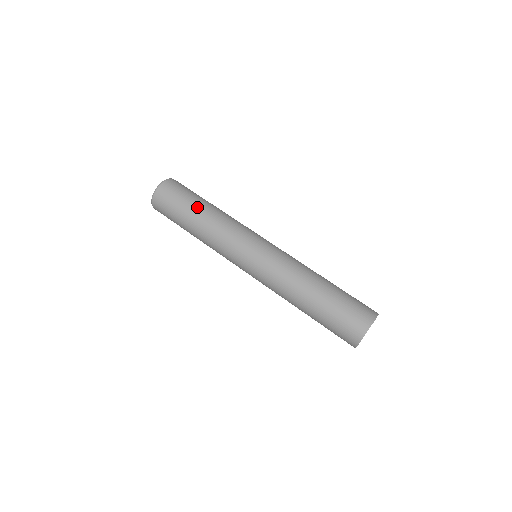
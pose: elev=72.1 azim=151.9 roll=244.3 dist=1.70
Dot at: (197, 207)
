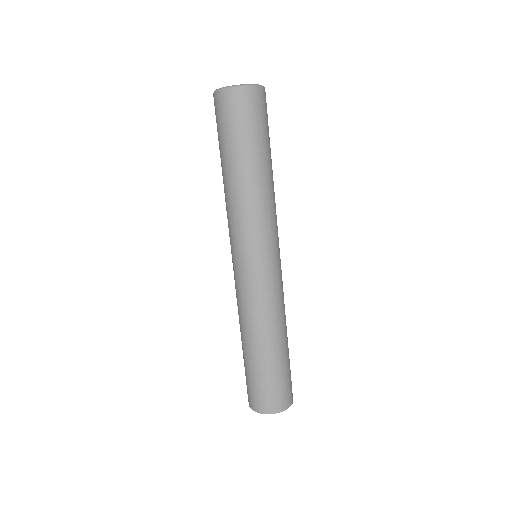
Dot at: (260, 158)
